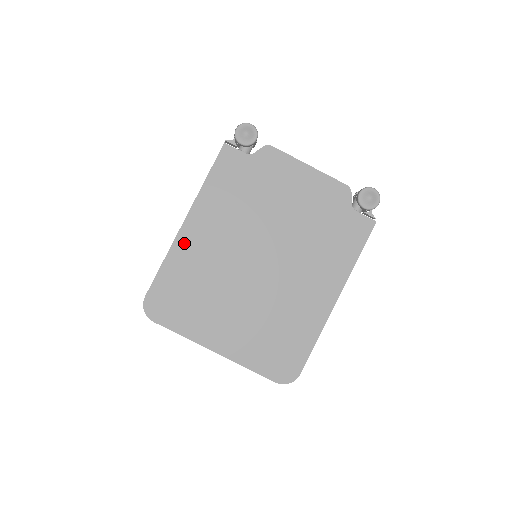
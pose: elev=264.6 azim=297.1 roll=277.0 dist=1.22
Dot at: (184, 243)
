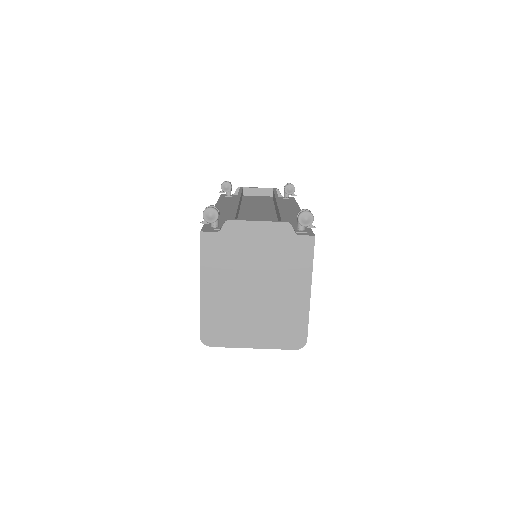
Dot at: (206, 299)
